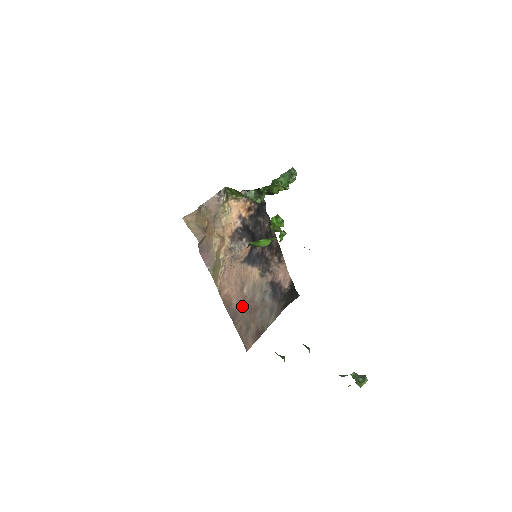
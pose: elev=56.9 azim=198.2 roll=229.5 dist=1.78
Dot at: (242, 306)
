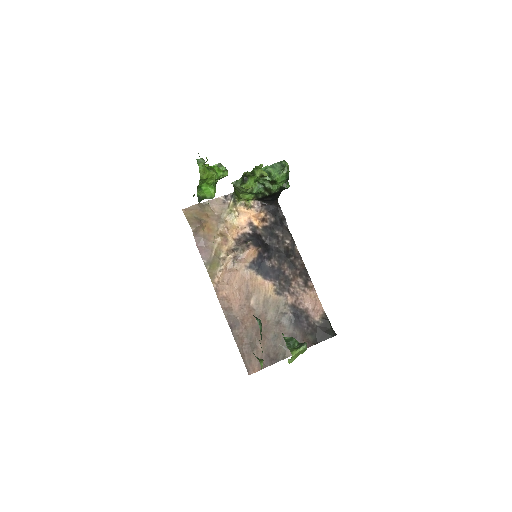
Dot at: (247, 318)
